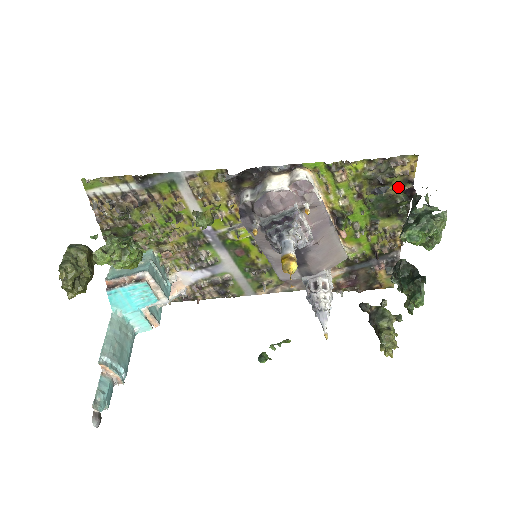
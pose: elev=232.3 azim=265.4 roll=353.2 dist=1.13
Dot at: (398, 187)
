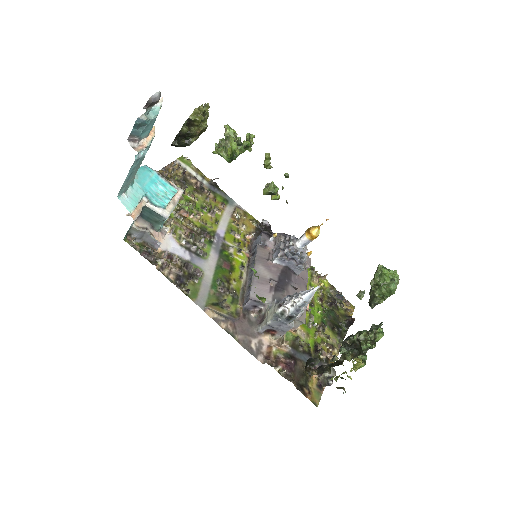
Dot at: (342, 316)
